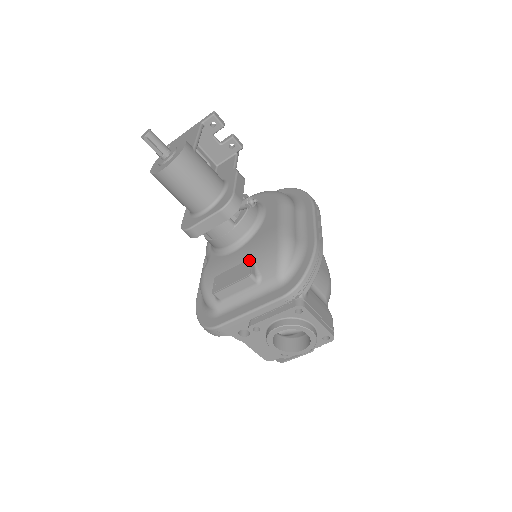
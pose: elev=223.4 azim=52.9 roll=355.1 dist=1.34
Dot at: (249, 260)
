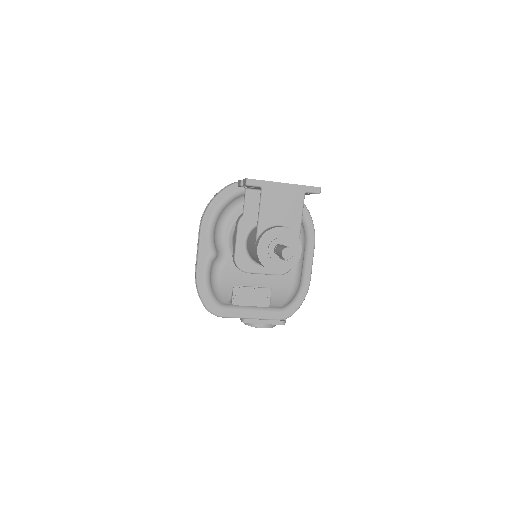
Dot at: (268, 291)
